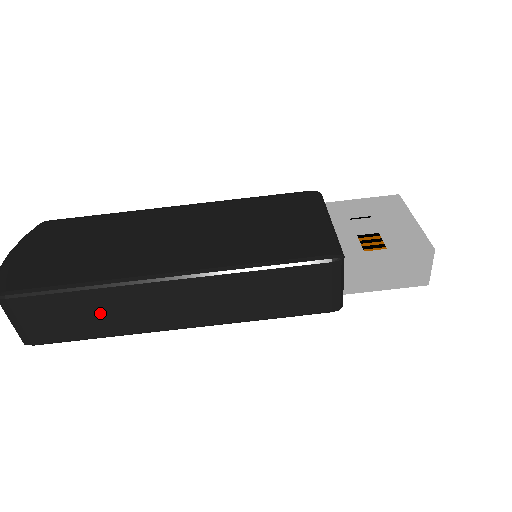
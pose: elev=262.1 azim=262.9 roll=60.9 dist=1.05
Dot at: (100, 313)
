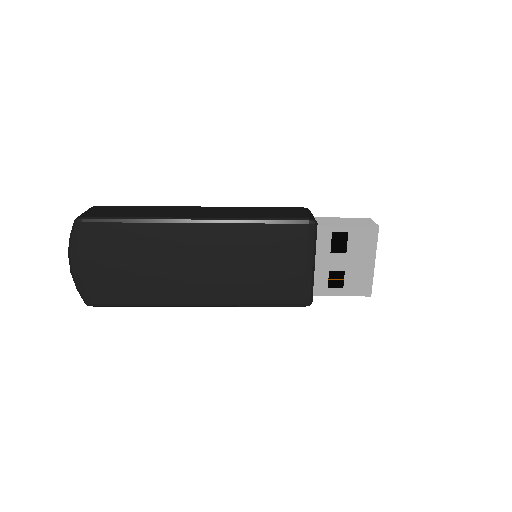
Dot at: occluded
